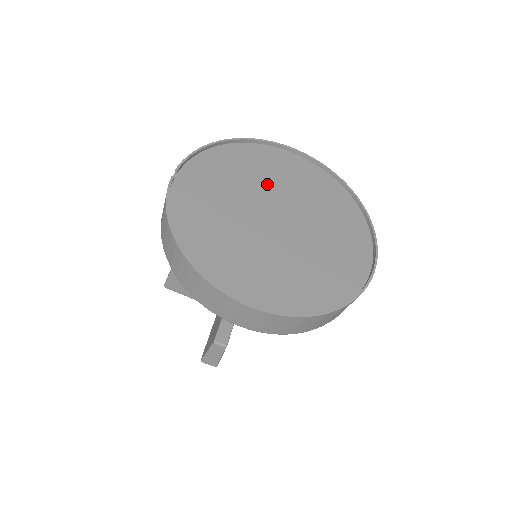
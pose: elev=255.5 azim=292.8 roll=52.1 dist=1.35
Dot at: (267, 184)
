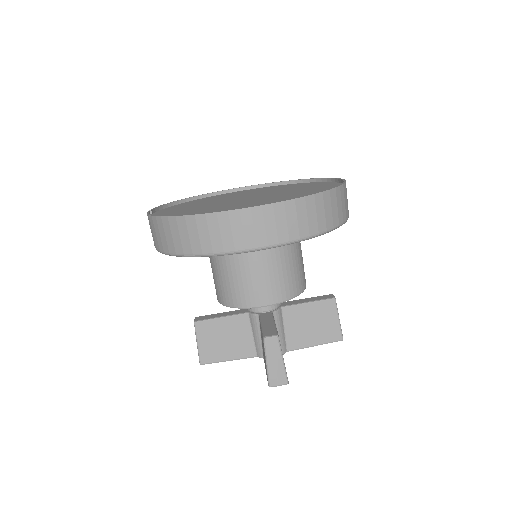
Dot at: (229, 198)
